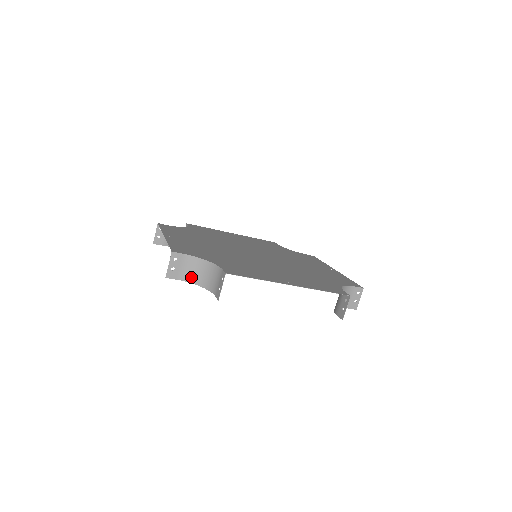
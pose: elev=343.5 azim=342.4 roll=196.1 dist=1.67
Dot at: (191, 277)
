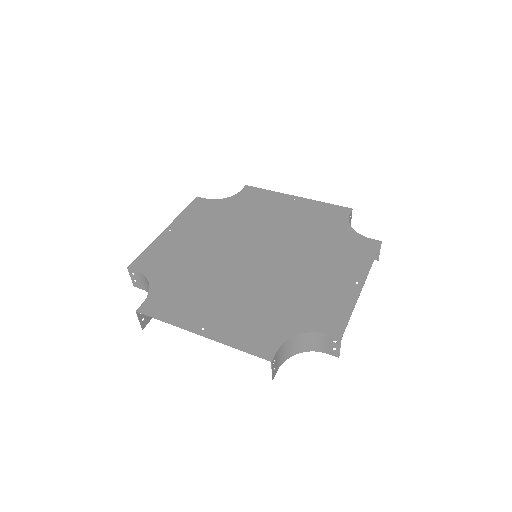
Dot at: (286, 356)
